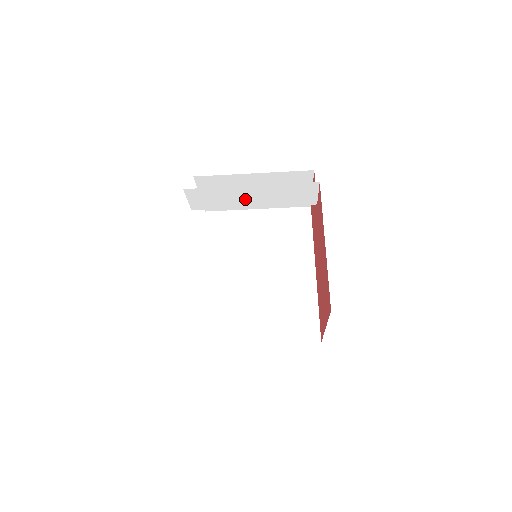
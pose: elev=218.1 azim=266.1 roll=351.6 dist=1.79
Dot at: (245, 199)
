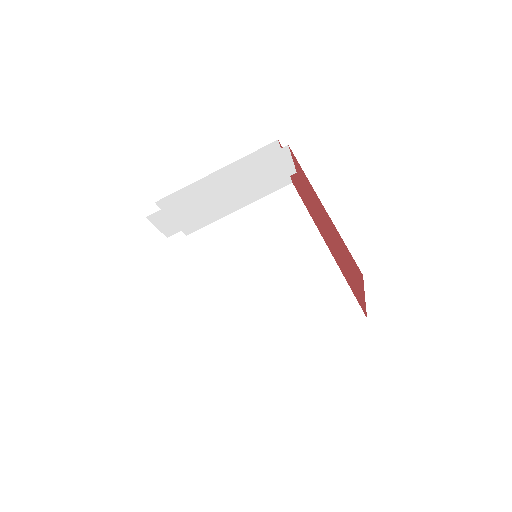
Dot at: (217, 200)
